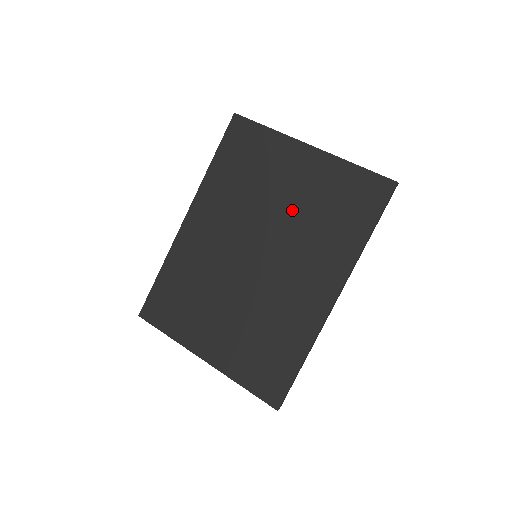
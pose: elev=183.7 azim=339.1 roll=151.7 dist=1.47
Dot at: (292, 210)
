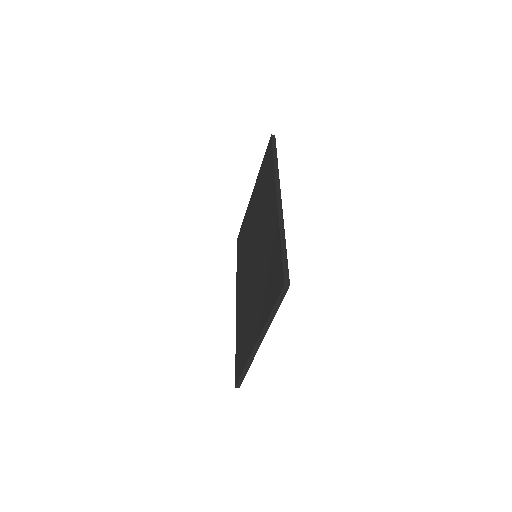
Dot at: (256, 216)
